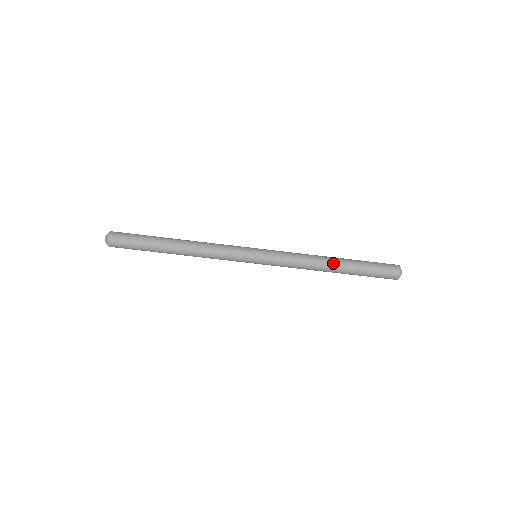
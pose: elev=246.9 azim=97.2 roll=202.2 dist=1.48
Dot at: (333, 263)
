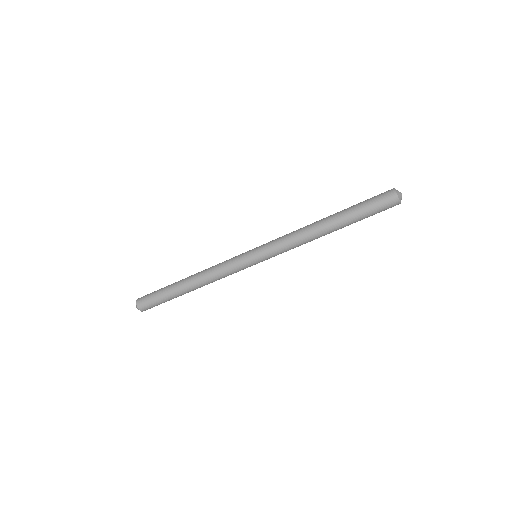
Dot at: (328, 231)
